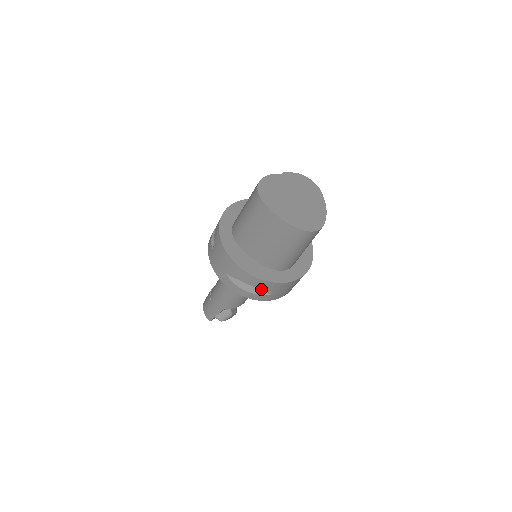
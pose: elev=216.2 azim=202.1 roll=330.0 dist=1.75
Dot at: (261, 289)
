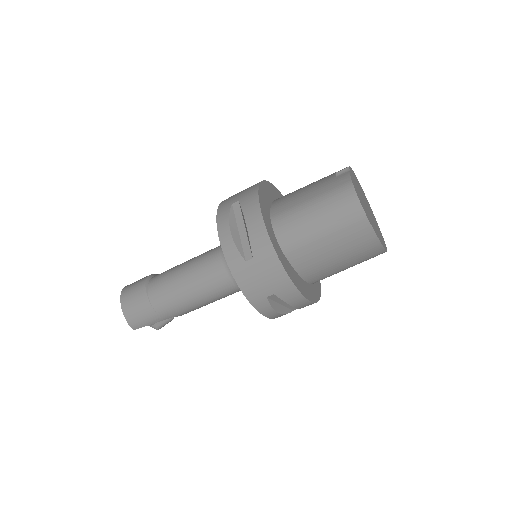
Dot at: (290, 307)
